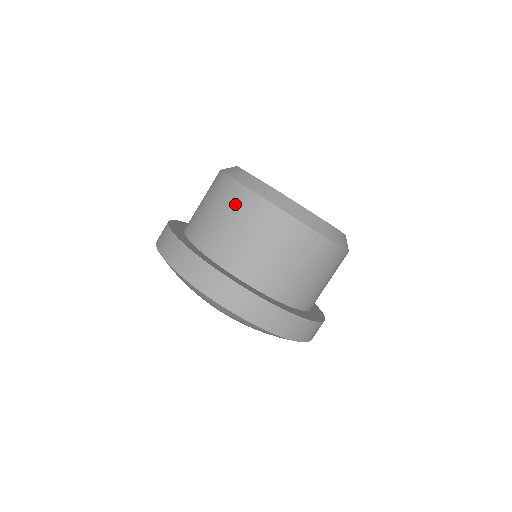
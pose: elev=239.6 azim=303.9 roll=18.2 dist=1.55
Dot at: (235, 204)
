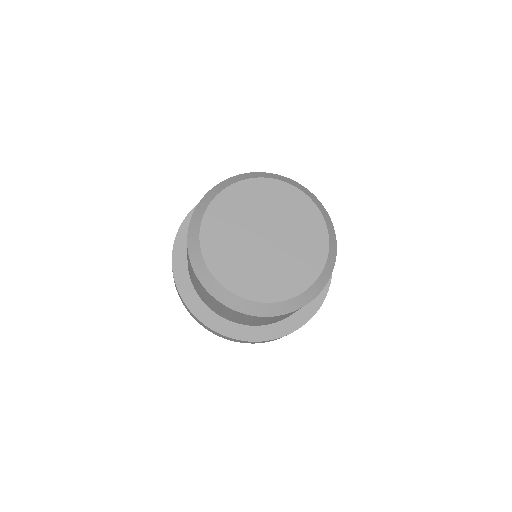
Dot at: (200, 287)
